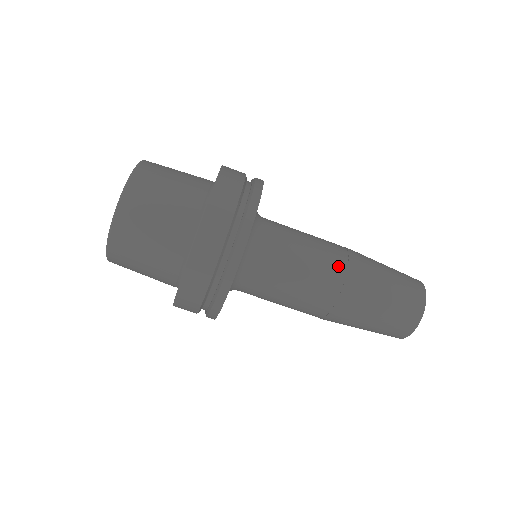
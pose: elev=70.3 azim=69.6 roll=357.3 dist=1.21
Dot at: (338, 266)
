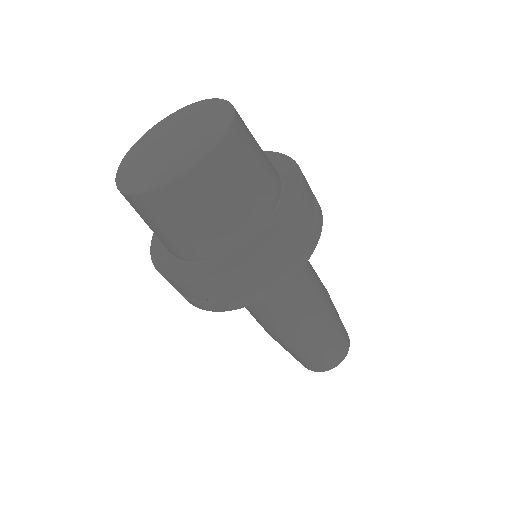
Dot at: (291, 331)
